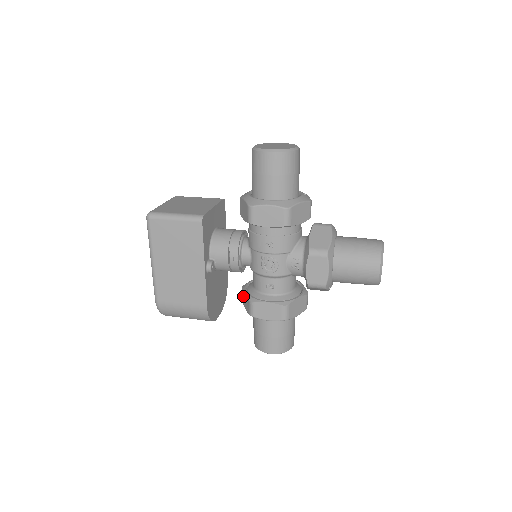
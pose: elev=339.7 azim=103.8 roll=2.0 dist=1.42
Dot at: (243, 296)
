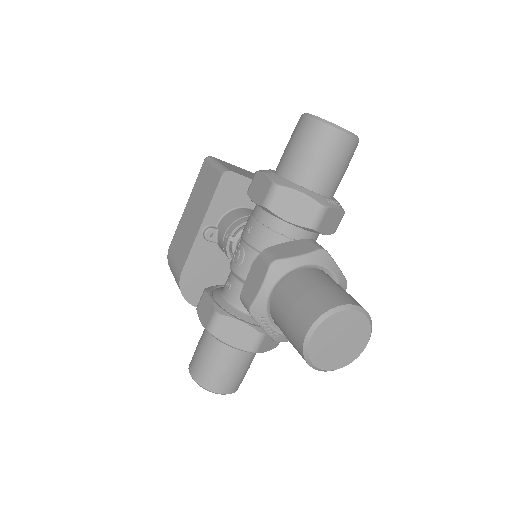
Dot at: occluded
